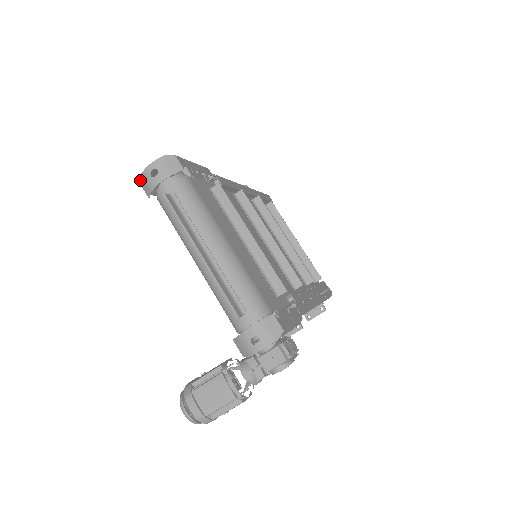
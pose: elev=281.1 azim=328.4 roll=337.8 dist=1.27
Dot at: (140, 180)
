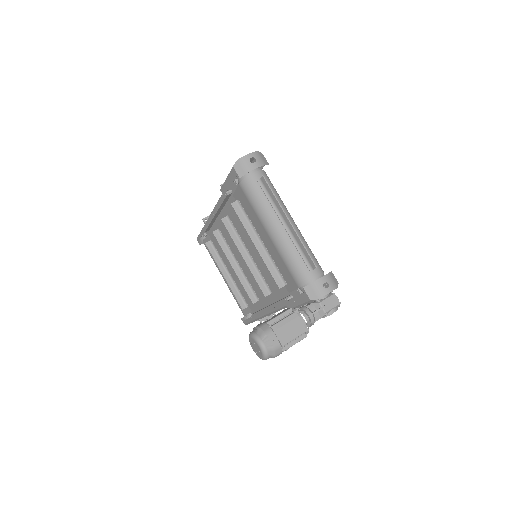
Dot at: (235, 163)
